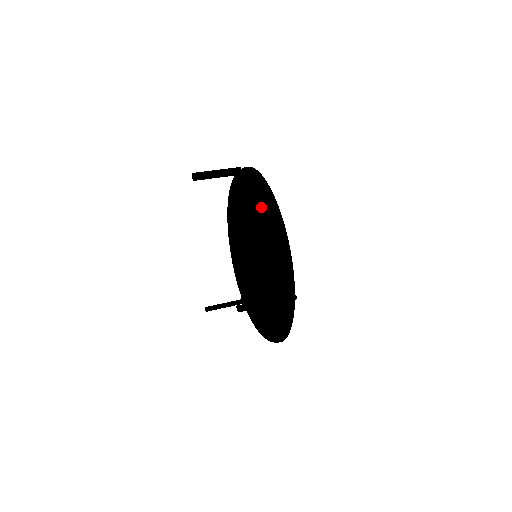
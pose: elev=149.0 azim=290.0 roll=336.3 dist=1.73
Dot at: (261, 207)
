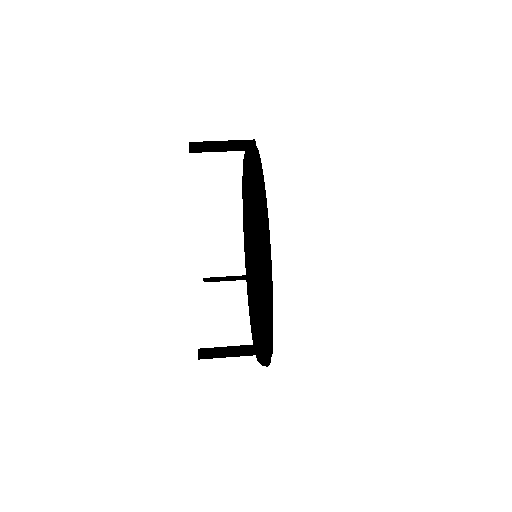
Dot at: occluded
